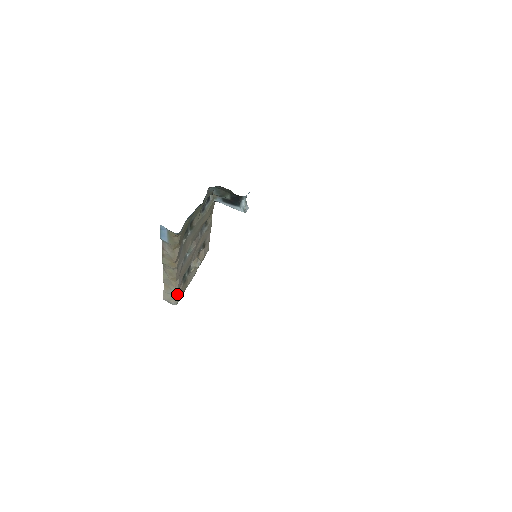
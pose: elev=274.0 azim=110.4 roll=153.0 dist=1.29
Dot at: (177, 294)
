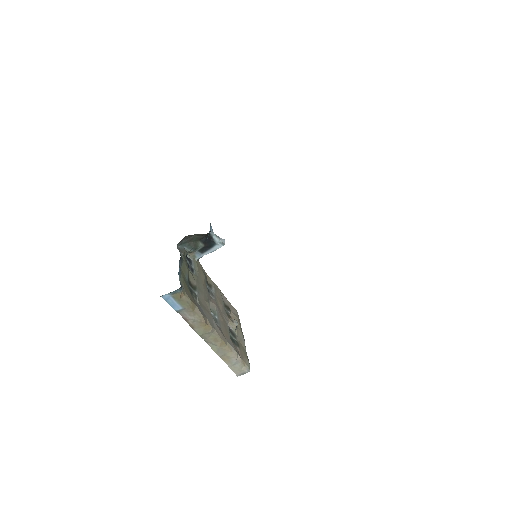
Dot at: (240, 358)
